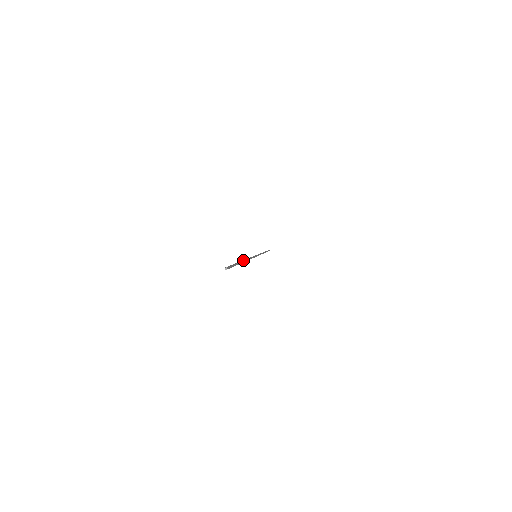
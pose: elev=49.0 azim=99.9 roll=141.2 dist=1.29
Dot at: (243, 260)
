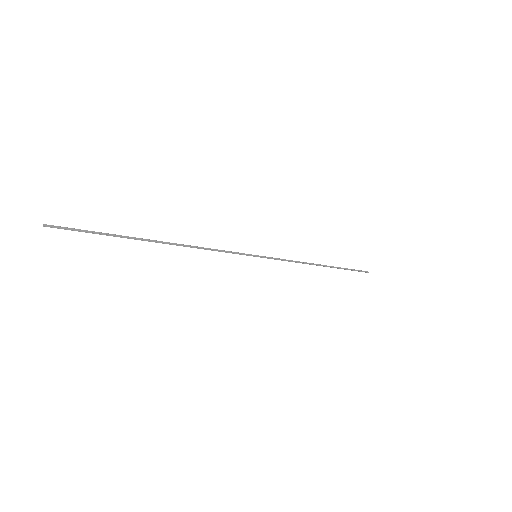
Dot at: occluded
